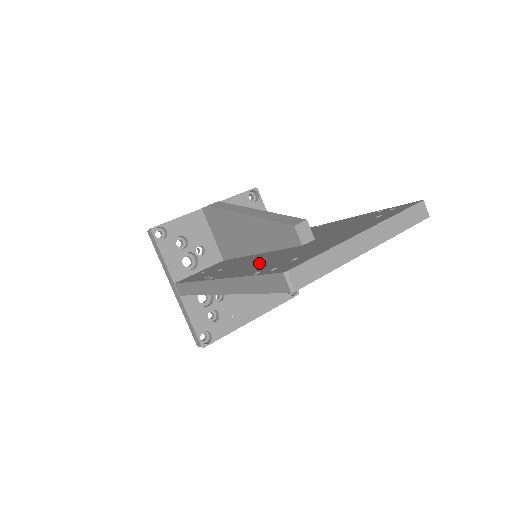
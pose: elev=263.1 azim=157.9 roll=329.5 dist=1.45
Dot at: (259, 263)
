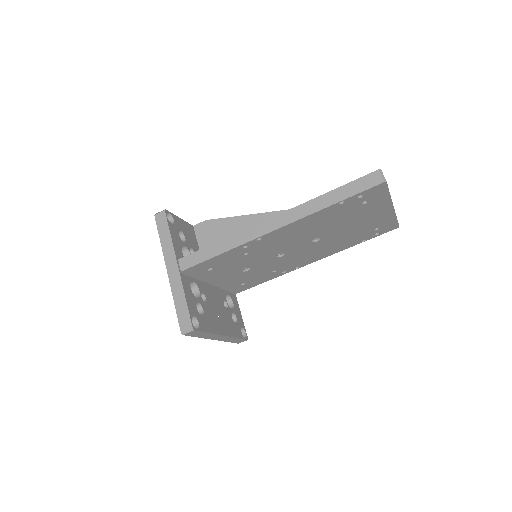
Dot at: occluded
